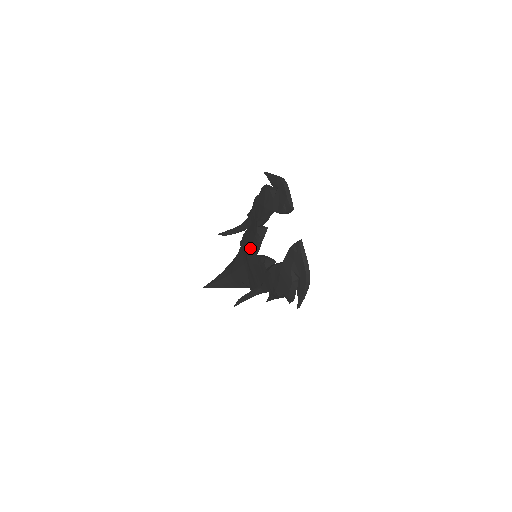
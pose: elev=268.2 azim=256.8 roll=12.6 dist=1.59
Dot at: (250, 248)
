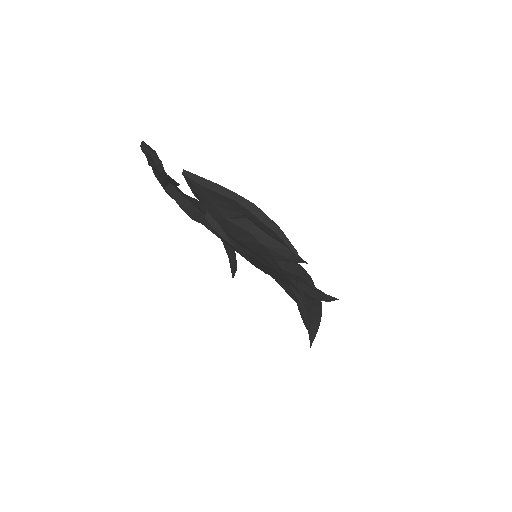
Dot at: occluded
